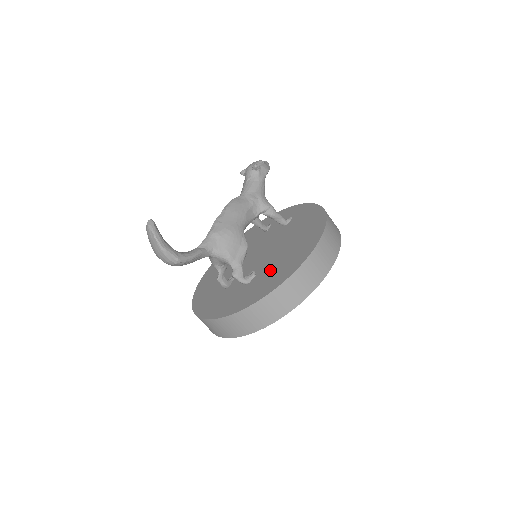
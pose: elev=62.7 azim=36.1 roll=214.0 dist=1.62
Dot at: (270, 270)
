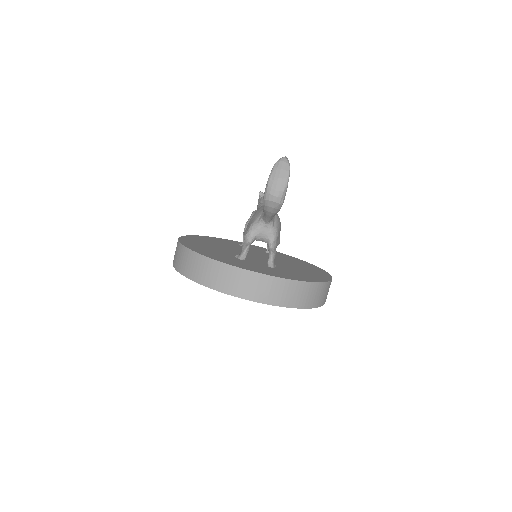
Dot at: (294, 270)
